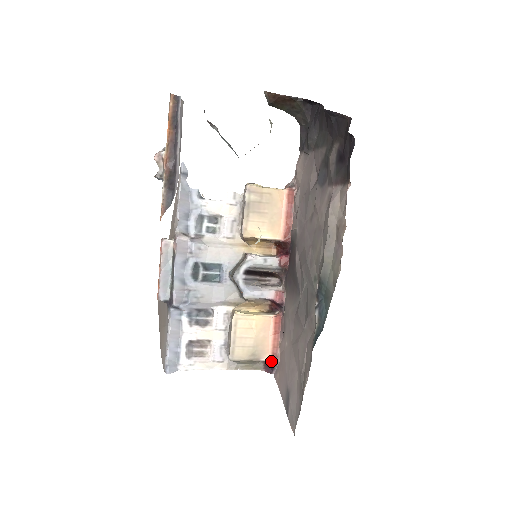
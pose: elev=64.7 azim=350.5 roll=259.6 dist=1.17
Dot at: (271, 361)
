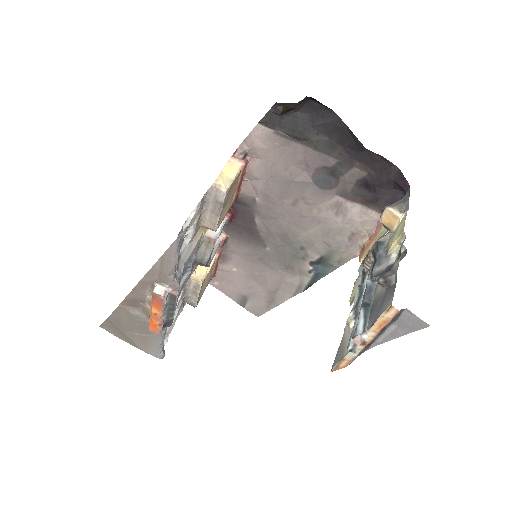
Dot at: (211, 279)
